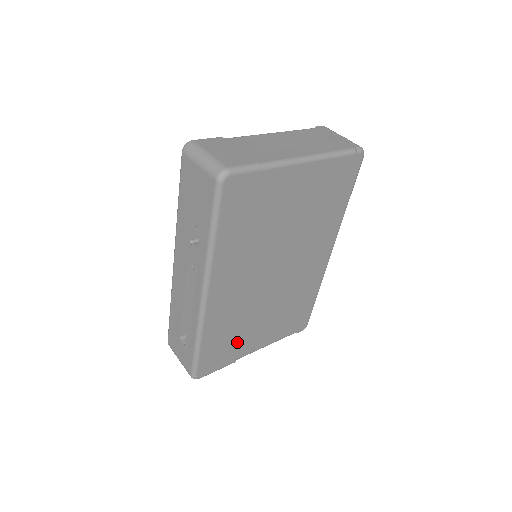
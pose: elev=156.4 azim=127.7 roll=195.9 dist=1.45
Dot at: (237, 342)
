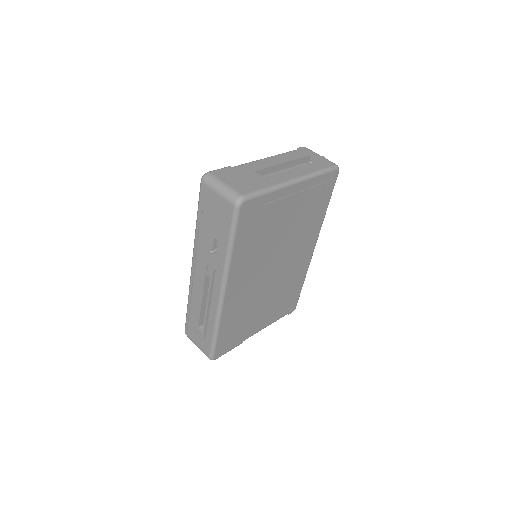
Dot at: (244, 327)
